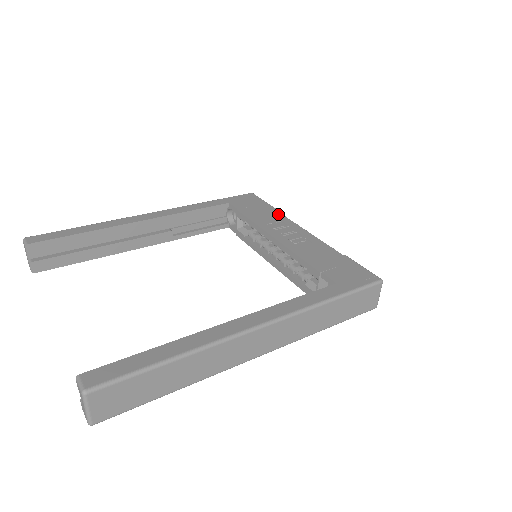
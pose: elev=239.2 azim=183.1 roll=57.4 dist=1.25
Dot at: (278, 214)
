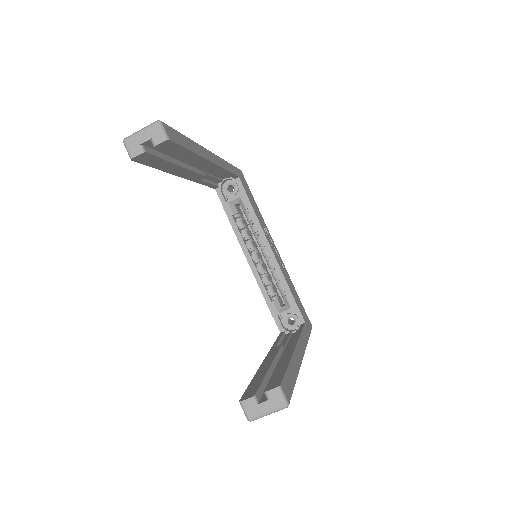
Dot at: (262, 217)
